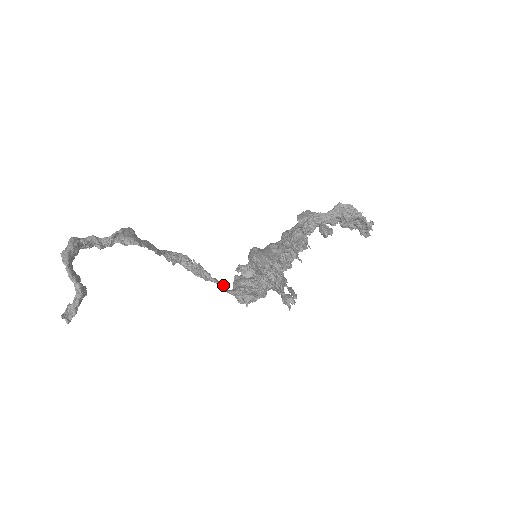
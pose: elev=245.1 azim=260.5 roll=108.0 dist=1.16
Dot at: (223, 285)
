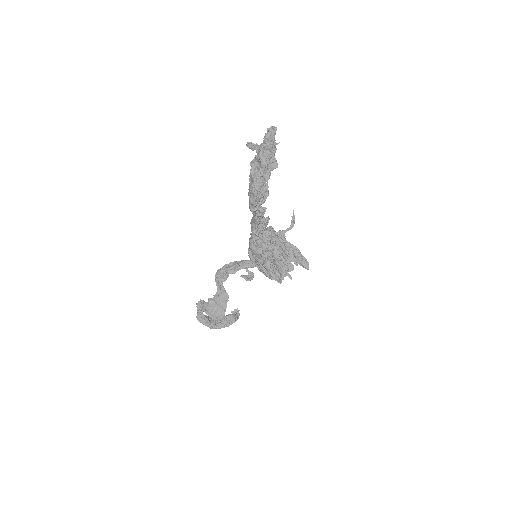
Dot at: occluded
